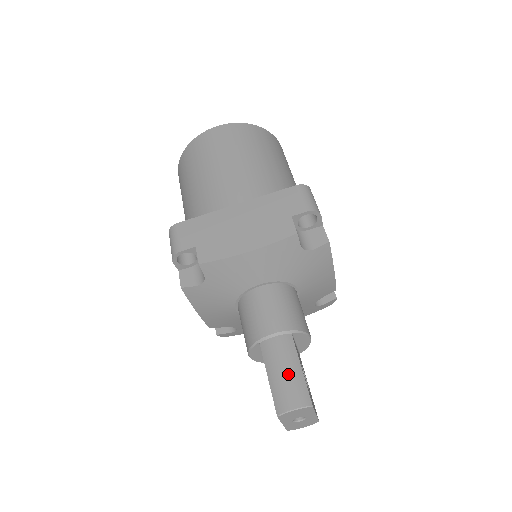
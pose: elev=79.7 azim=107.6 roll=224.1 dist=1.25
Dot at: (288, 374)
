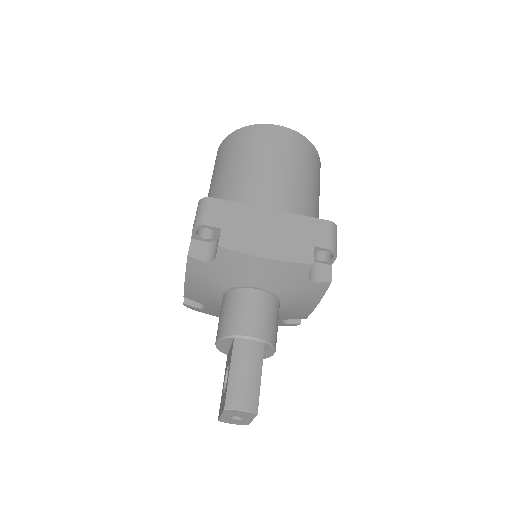
Dot at: (249, 377)
